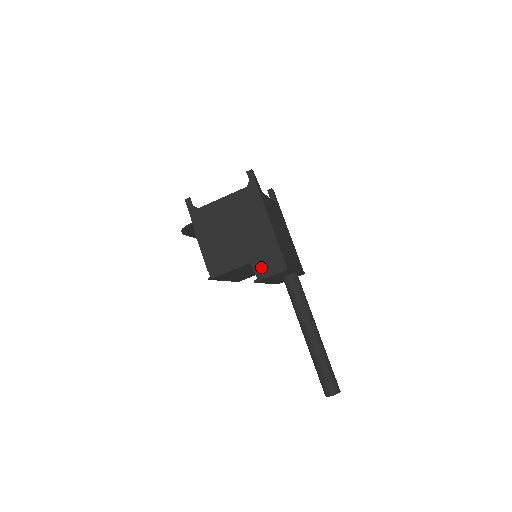
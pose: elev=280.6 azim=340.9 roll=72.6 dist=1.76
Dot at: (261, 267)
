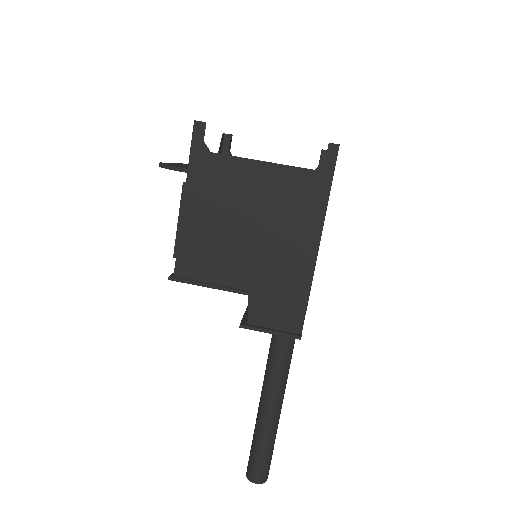
Dot at: (263, 310)
